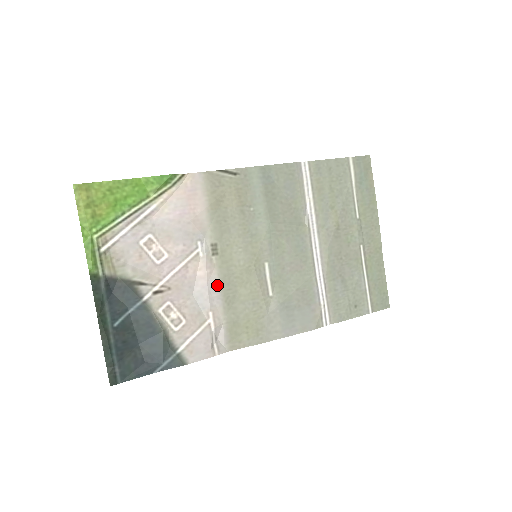
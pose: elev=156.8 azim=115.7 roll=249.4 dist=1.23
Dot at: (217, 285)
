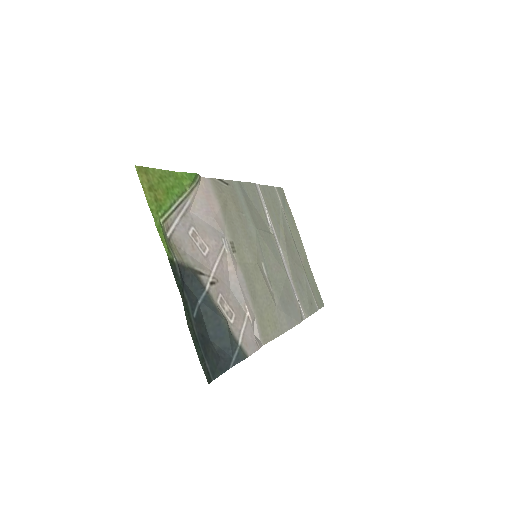
Dot at: (243, 280)
